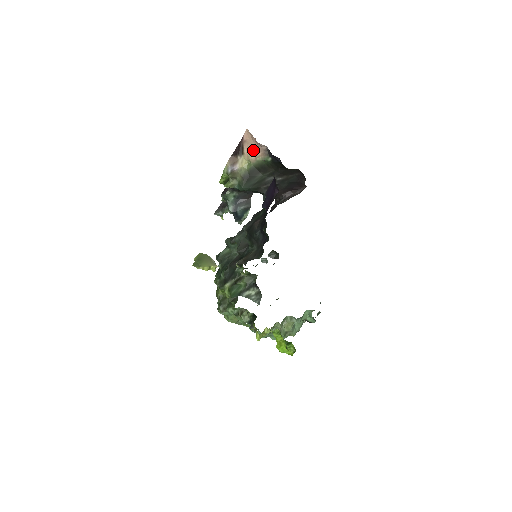
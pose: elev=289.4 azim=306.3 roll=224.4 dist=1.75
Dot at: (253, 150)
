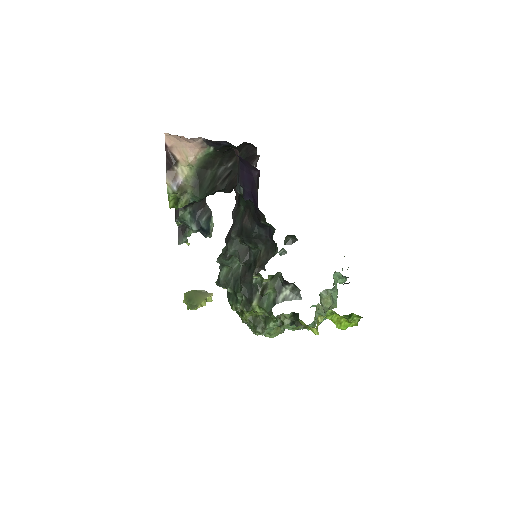
Dot at: (187, 151)
